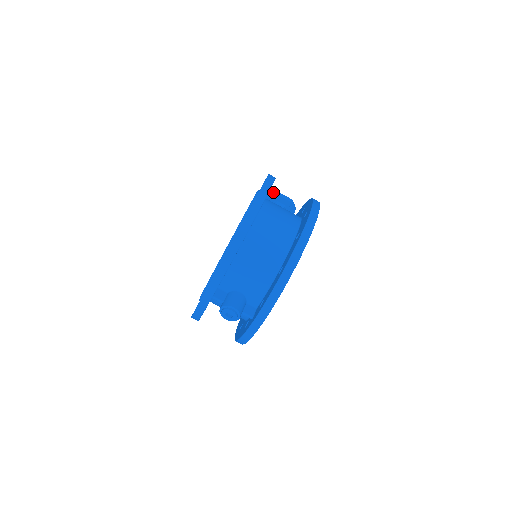
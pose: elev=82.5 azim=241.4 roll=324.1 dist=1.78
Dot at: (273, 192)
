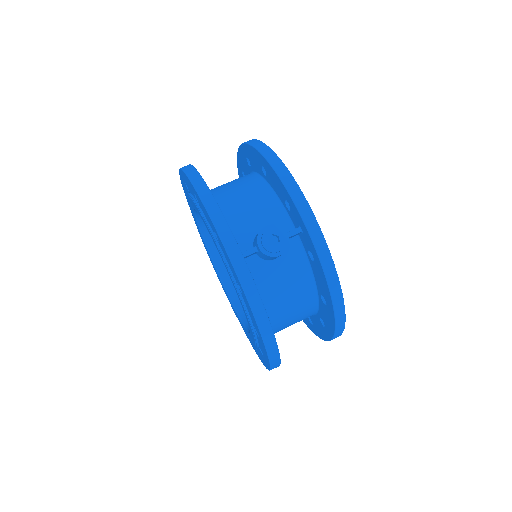
Dot at: occluded
